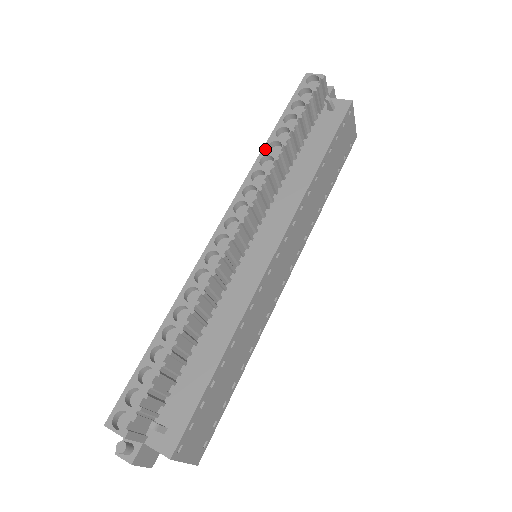
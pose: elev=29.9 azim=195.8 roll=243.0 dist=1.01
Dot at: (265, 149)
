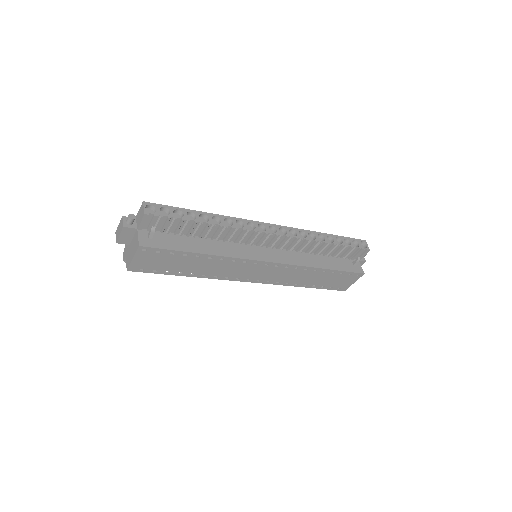
Dot at: (317, 233)
